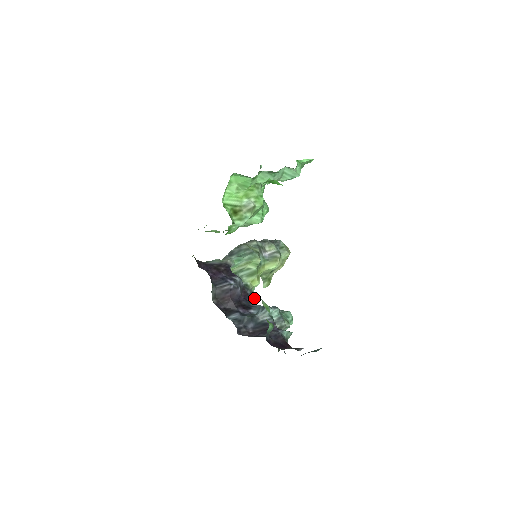
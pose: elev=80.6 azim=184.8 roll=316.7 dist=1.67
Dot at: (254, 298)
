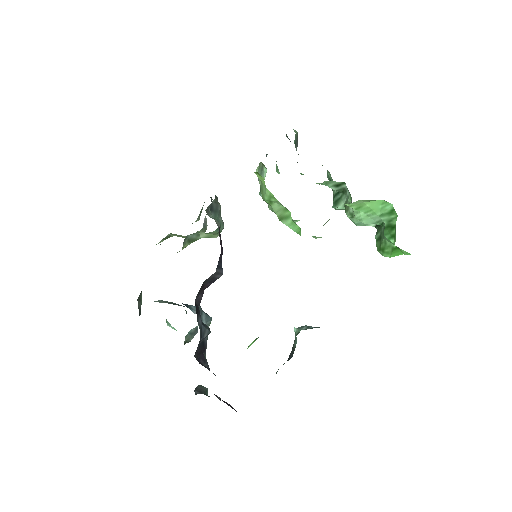
Dot at: occluded
